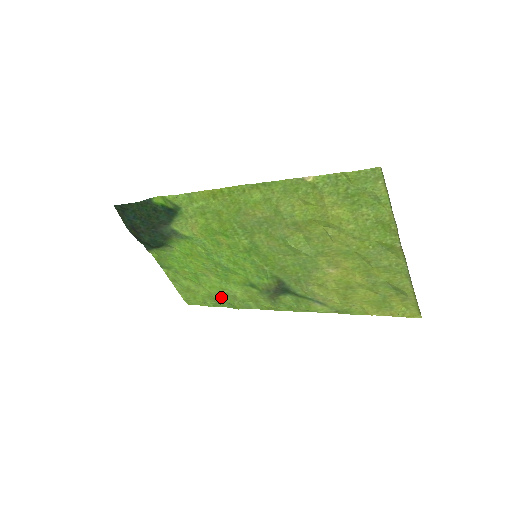
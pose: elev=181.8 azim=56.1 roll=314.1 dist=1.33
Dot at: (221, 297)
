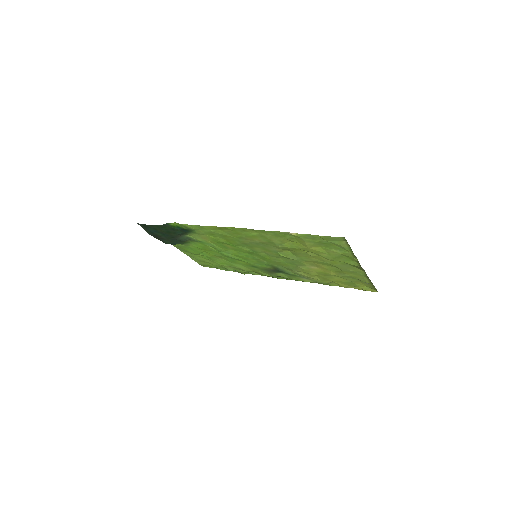
Dot at: (230, 268)
